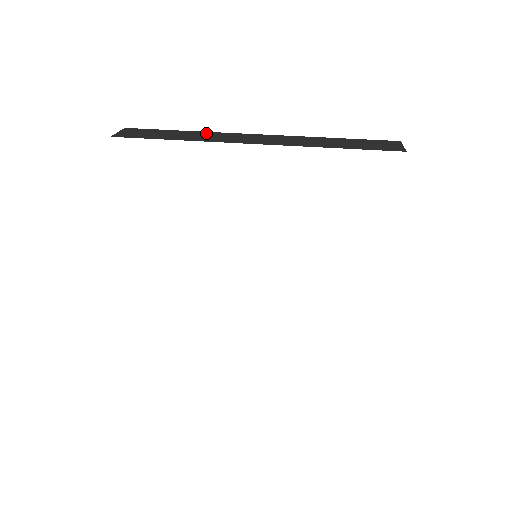
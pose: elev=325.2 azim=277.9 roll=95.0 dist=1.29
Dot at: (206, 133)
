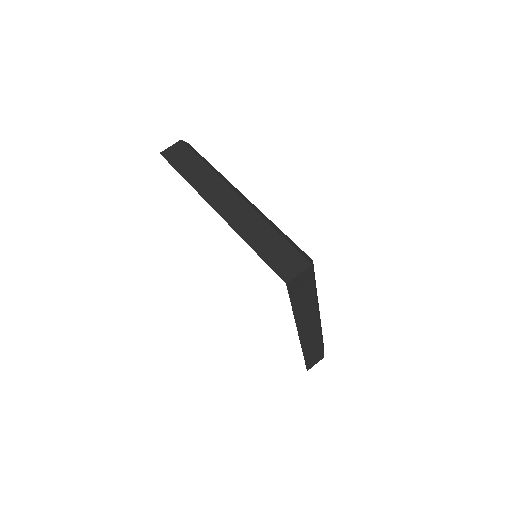
Dot at: (211, 174)
